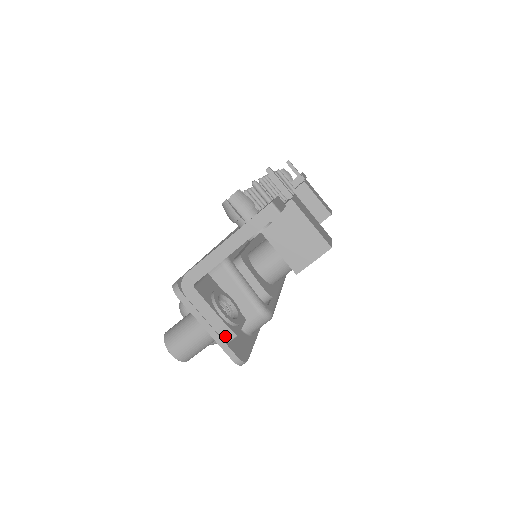
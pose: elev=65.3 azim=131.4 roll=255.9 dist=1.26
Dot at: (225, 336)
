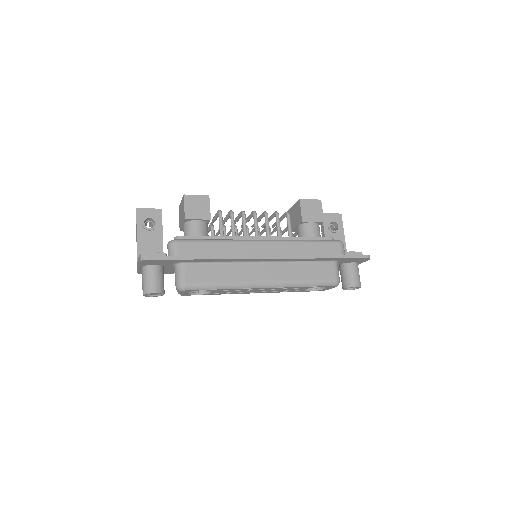
Dot at: occluded
